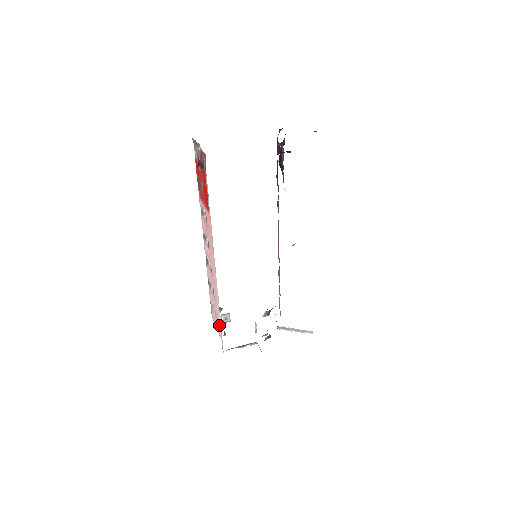
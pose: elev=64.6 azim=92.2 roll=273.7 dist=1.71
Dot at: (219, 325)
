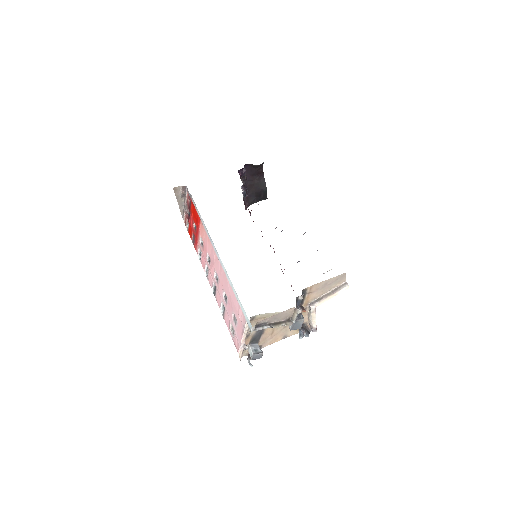
Dot at: (238, 311)
